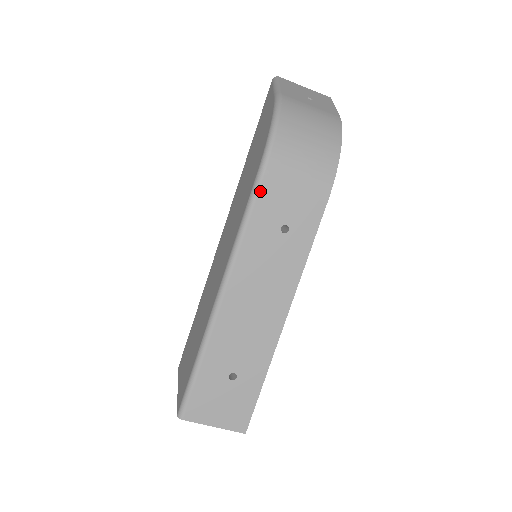
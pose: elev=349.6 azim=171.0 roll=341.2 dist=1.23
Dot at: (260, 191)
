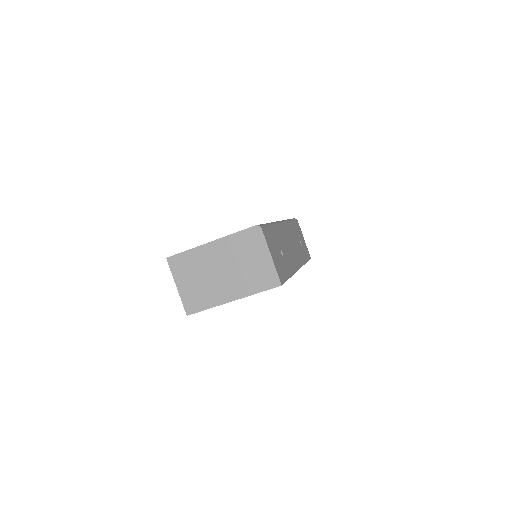
Dot at: (296, 222)
